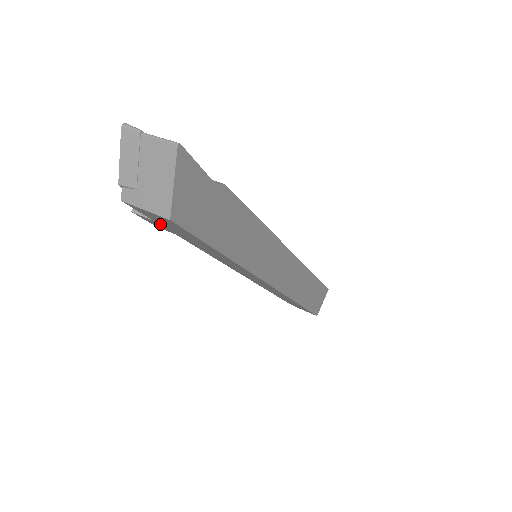
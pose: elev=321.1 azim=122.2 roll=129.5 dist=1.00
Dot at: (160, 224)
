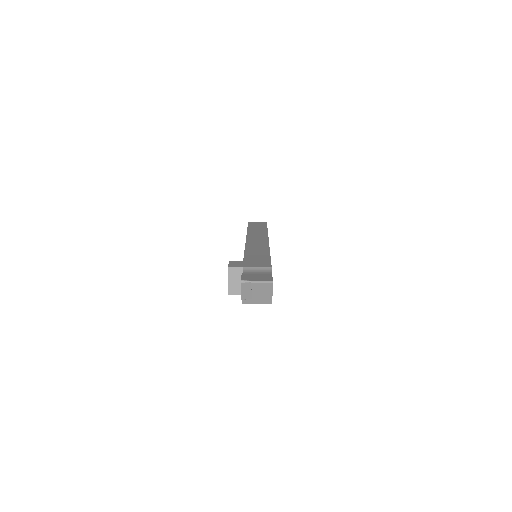
Dot at: occluded
